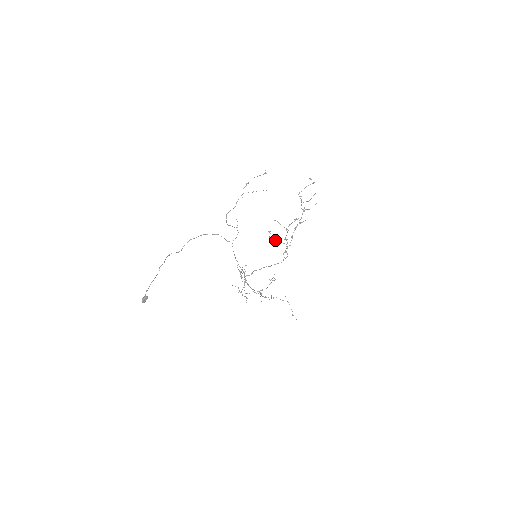
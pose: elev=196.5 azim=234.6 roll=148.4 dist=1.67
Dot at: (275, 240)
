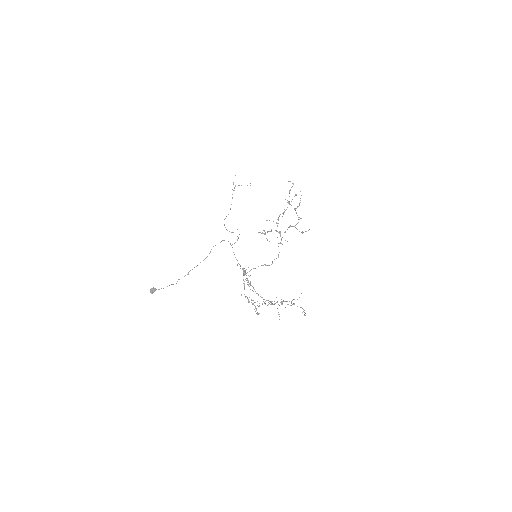
Dot at: occluded
